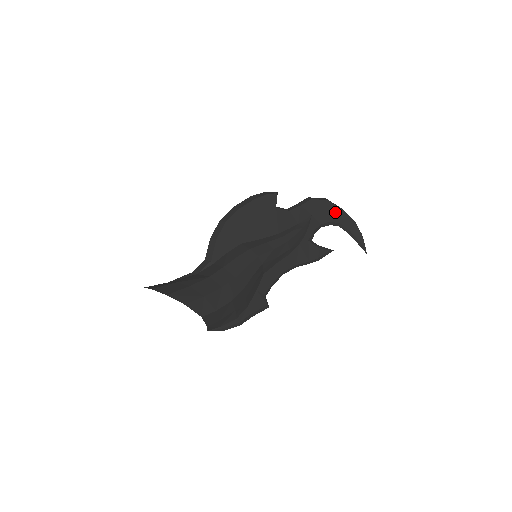
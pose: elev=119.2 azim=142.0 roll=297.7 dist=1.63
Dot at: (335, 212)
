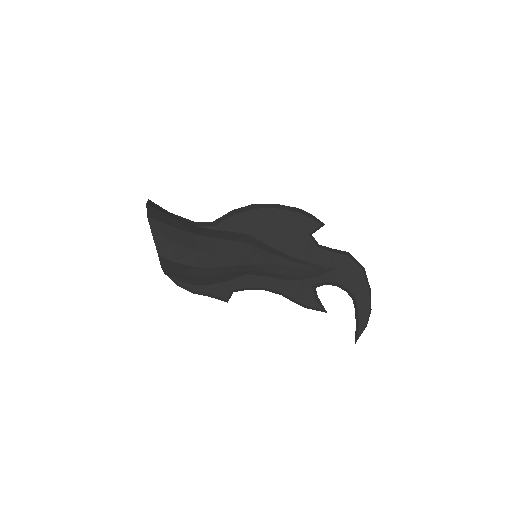
Dot at: (360, 285)
